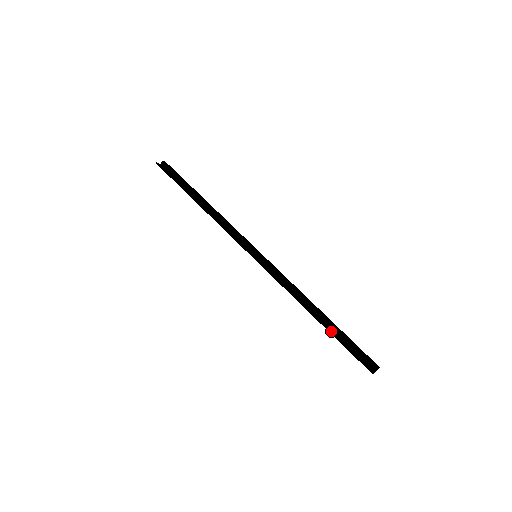
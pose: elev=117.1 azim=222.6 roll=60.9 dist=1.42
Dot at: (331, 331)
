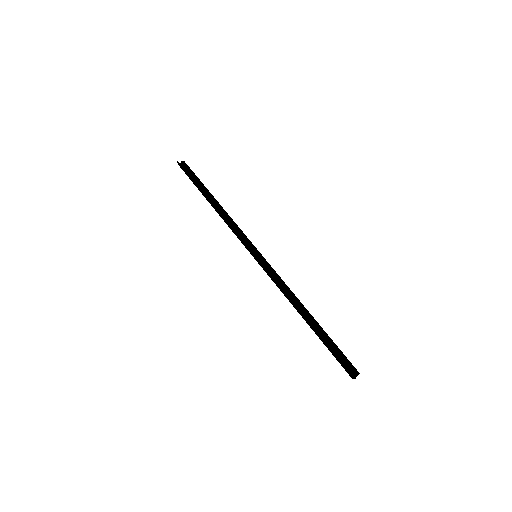
Dot at: (318, 332)
